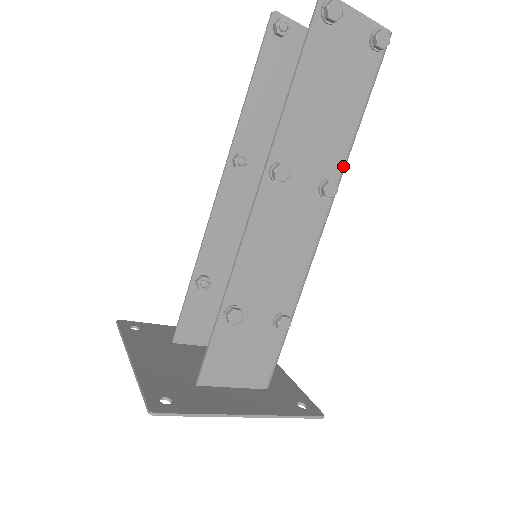
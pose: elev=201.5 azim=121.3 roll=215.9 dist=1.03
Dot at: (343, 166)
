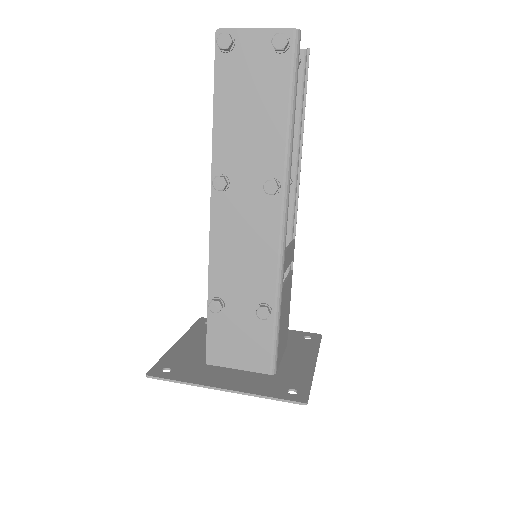
Dot at: (285, 163)
